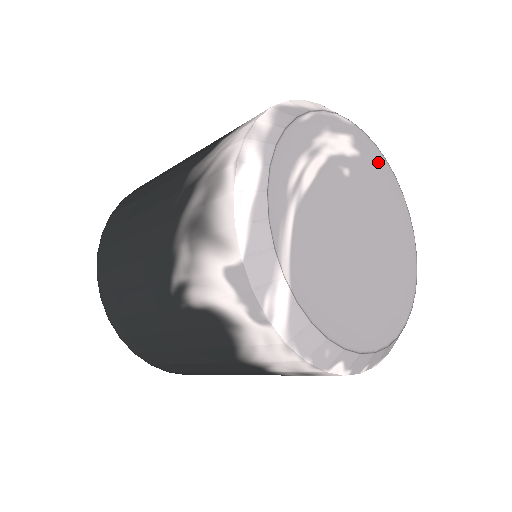
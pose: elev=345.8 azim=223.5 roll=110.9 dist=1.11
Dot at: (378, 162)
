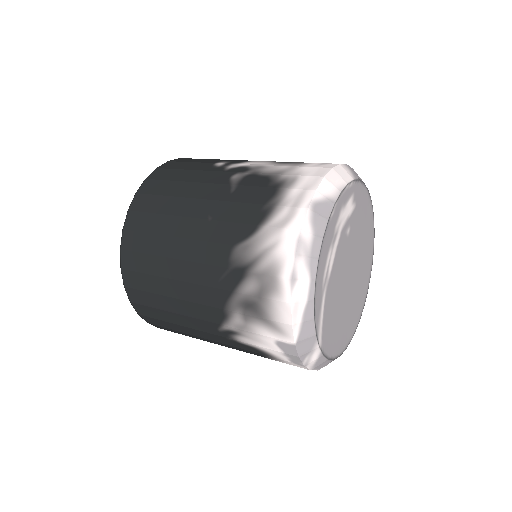
Dot at: (364, 198)
